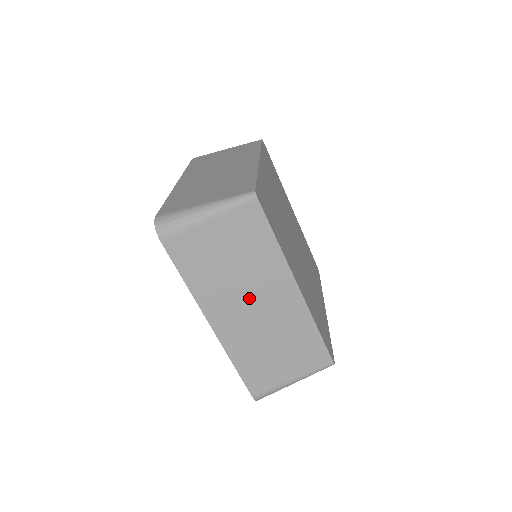
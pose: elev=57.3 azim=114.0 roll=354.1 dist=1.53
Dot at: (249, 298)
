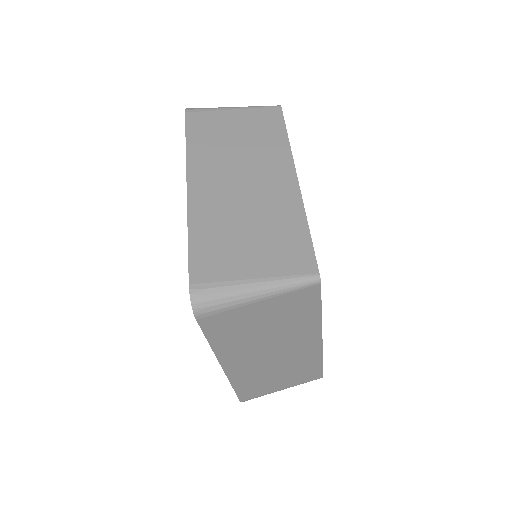
Dot at: (241, 172)
